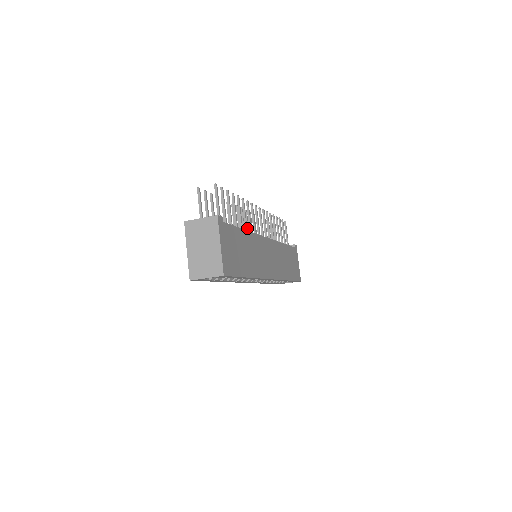
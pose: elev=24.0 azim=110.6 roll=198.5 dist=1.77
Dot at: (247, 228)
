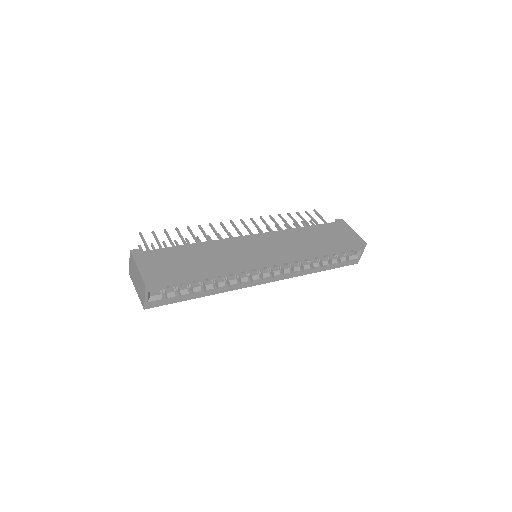
Dot at: occluded
